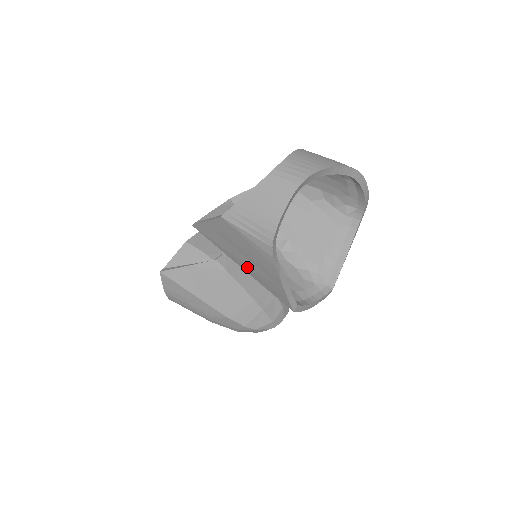
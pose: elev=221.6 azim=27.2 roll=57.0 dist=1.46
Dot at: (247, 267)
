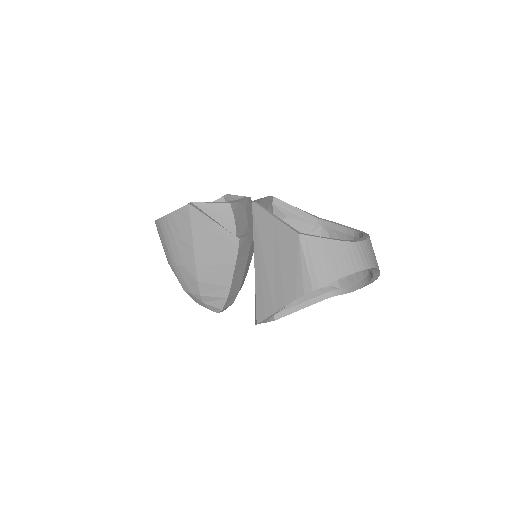
Dot at: (263, 270)
